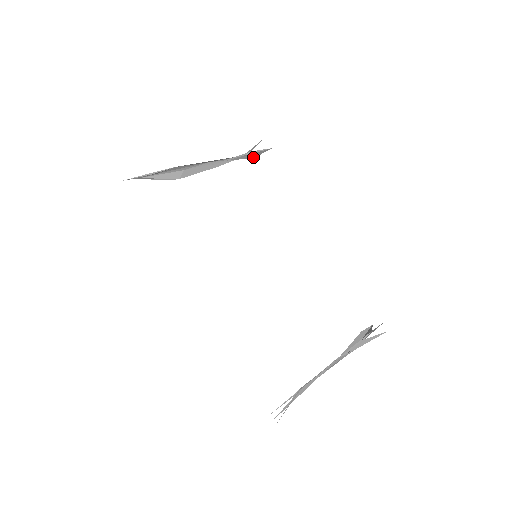
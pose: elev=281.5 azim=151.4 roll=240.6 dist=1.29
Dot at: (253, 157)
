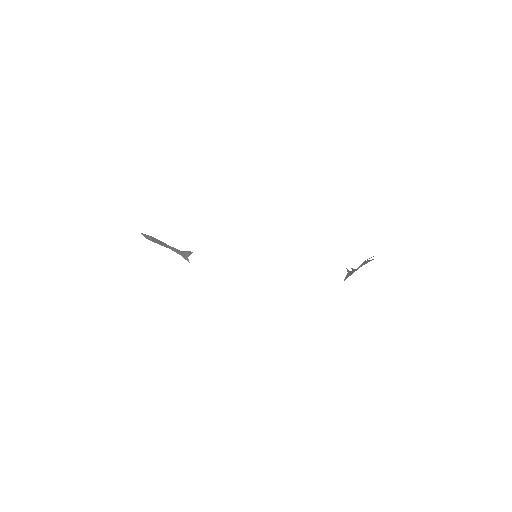
Dot at: (187, 257)
